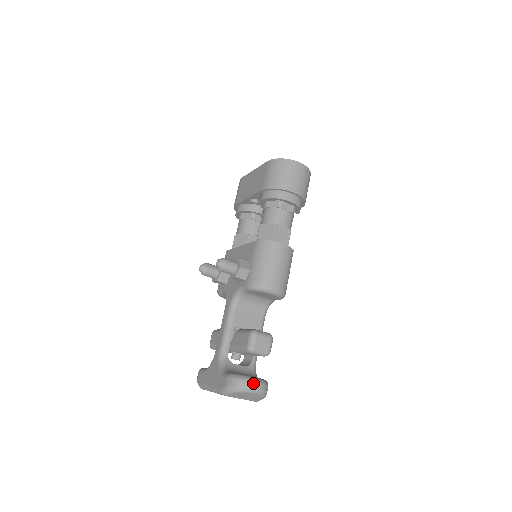
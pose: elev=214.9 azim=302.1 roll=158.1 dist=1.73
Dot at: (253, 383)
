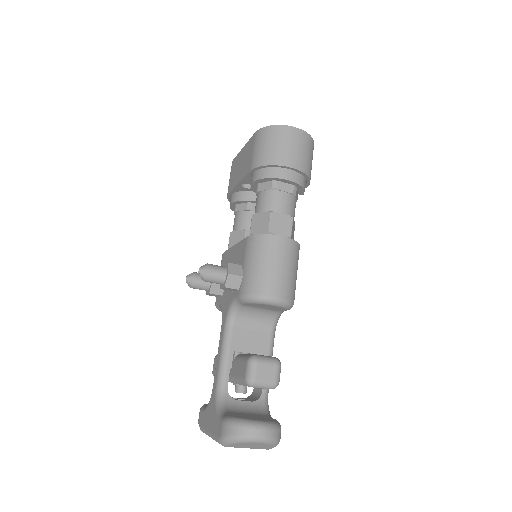
Dot at: (256, 429)
